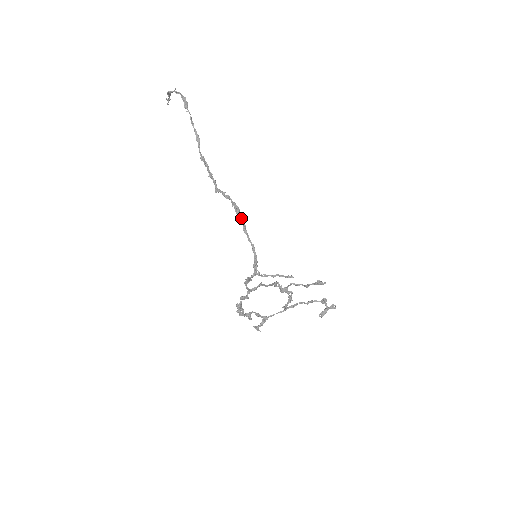
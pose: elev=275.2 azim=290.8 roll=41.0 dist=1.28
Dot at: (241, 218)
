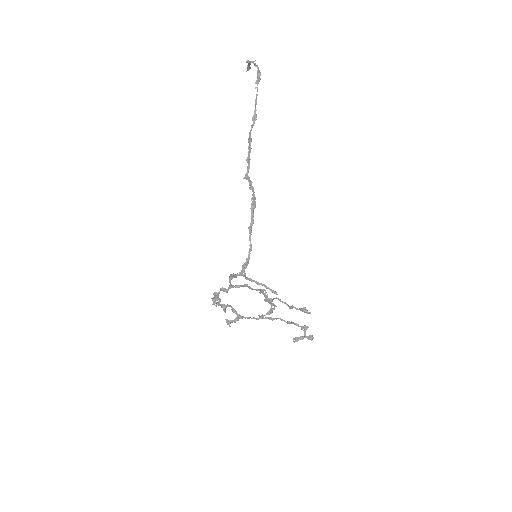
Dot at: (253, 215)
